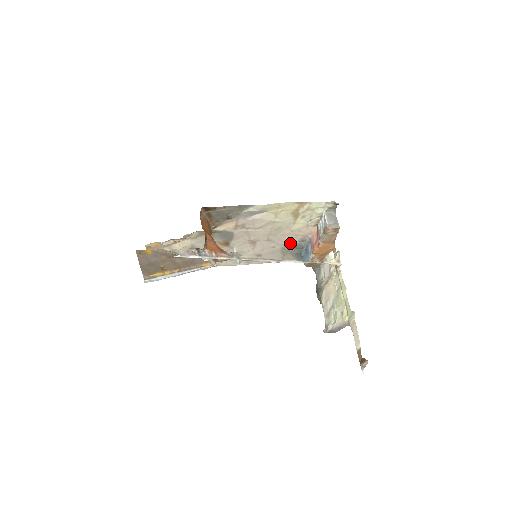
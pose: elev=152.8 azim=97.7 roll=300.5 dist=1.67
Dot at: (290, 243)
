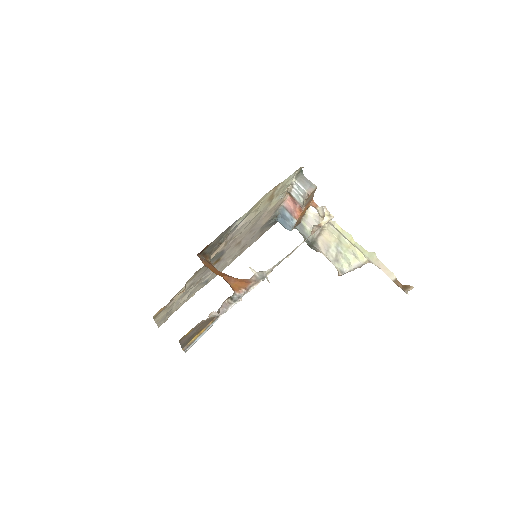
Dot at: (267, 220)
